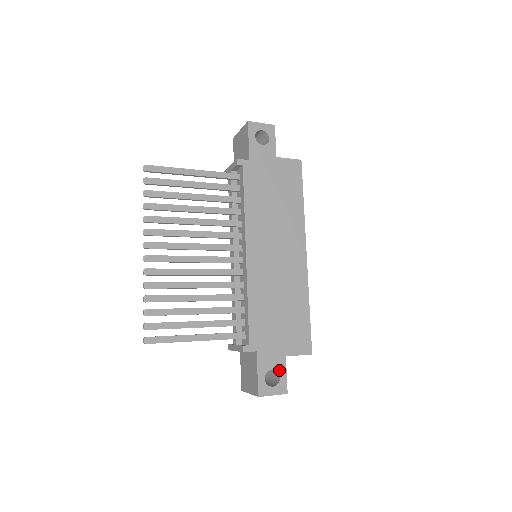
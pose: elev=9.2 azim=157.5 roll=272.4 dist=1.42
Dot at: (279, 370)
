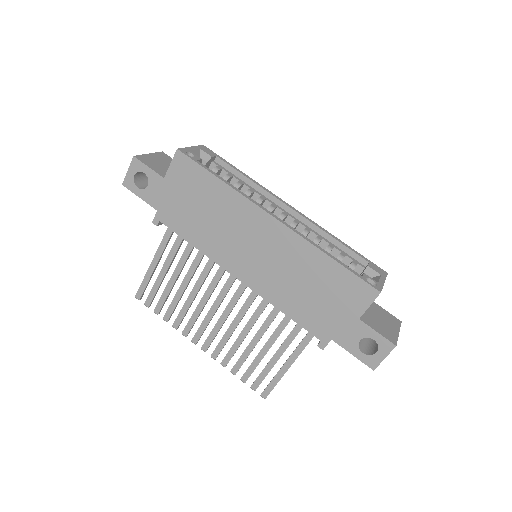
Dot at: (366, 335)
